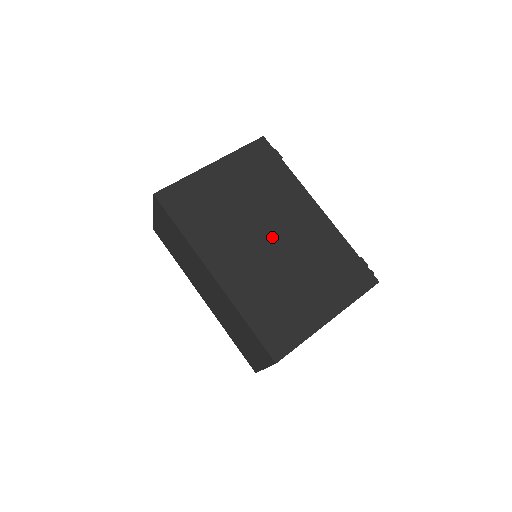
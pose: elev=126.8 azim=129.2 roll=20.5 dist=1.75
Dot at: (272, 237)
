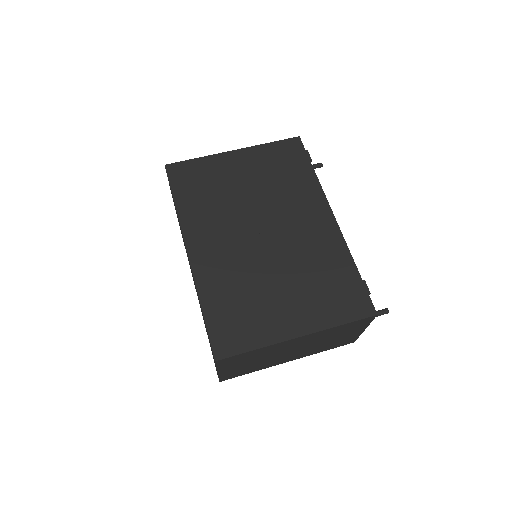
Dot at: (267, 233)
